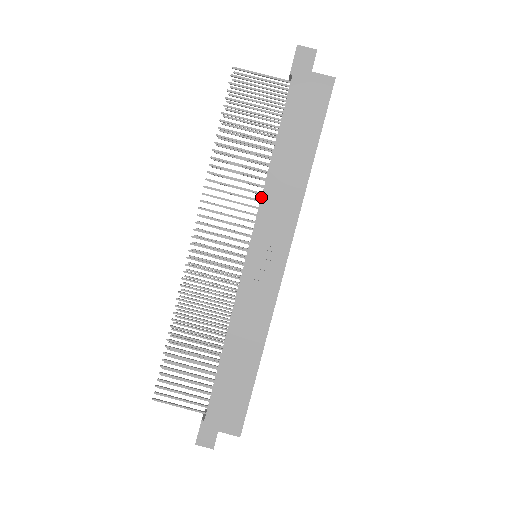
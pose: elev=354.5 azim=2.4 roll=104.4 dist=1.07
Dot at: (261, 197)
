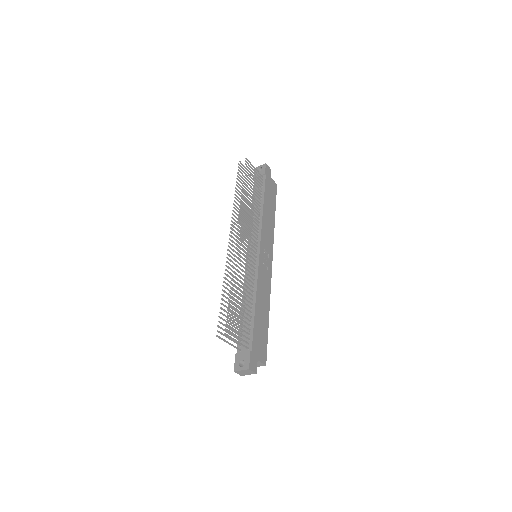
Dot at: (262, 224)
